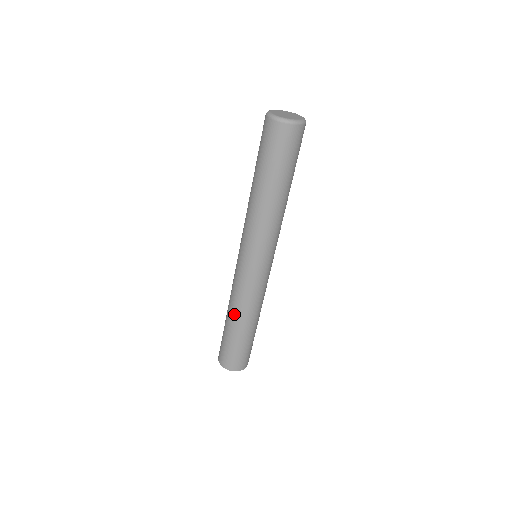
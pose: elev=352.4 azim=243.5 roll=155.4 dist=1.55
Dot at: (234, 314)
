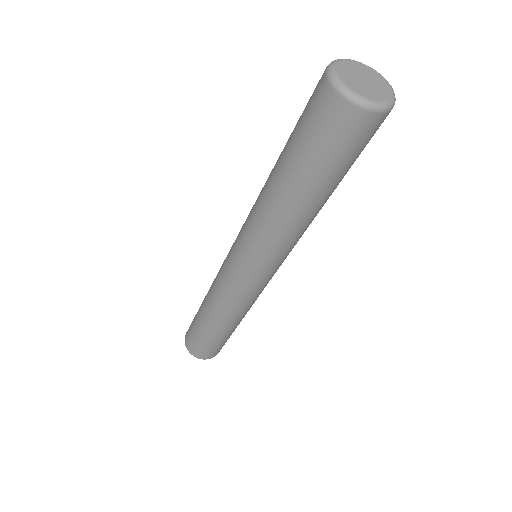
Dot at: (233, 322)
